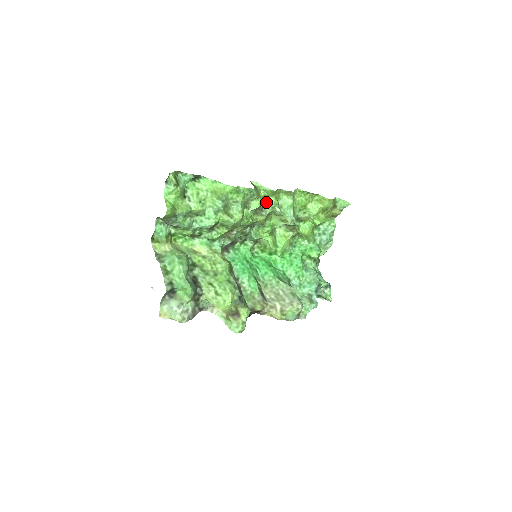
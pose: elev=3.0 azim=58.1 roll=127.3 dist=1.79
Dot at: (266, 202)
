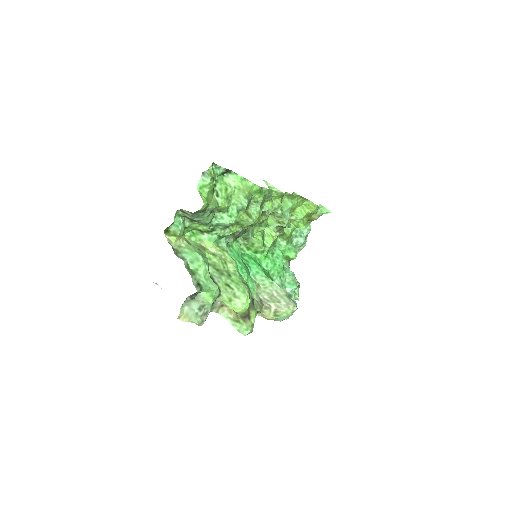
Dot at: occluded
